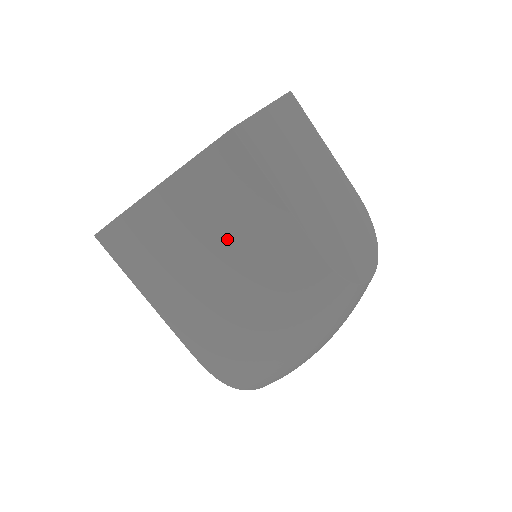
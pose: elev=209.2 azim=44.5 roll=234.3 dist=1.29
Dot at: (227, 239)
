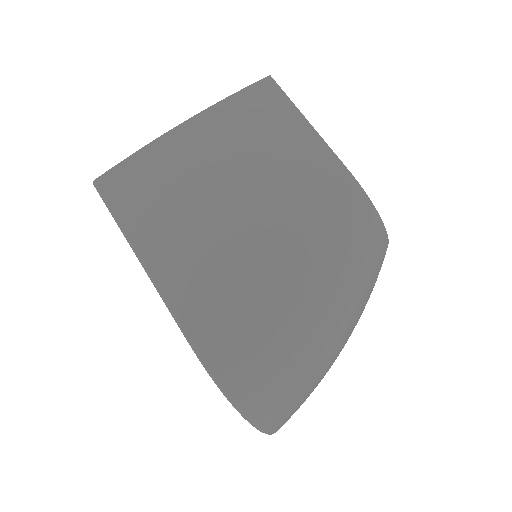
Dot at: (256, 161)
